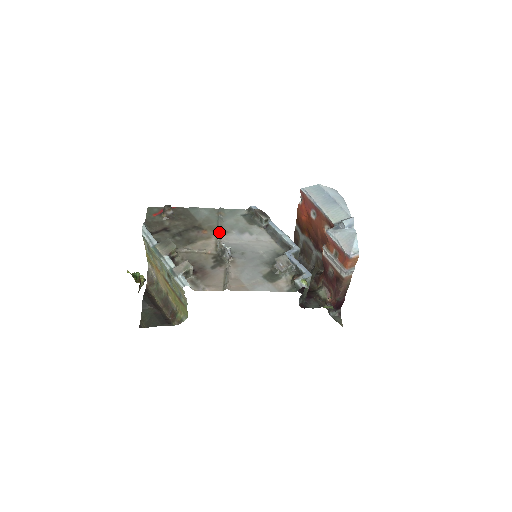
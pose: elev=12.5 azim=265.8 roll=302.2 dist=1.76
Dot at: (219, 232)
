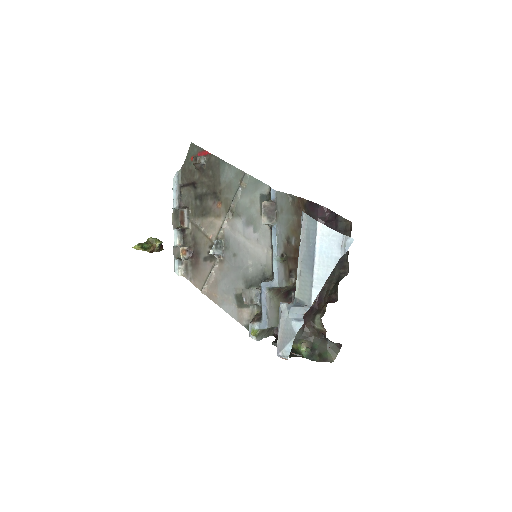
Dot at: (228, 214)
